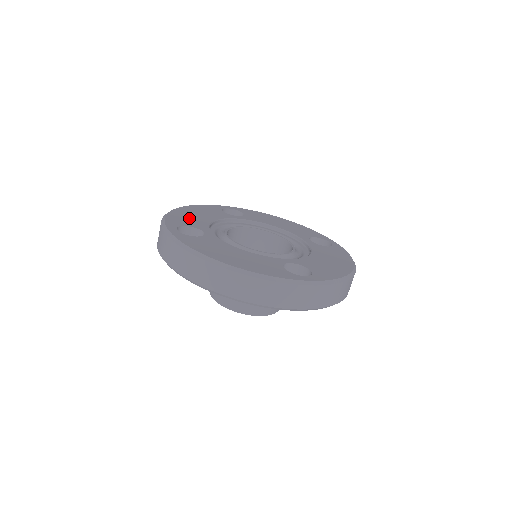
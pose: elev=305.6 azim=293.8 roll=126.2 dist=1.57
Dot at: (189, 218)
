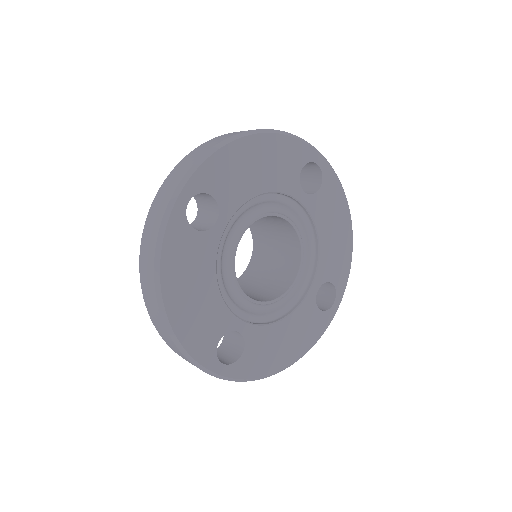
Dot at: (237, 174)
